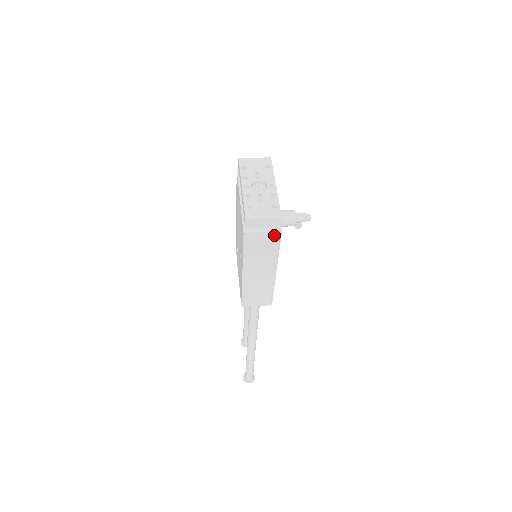
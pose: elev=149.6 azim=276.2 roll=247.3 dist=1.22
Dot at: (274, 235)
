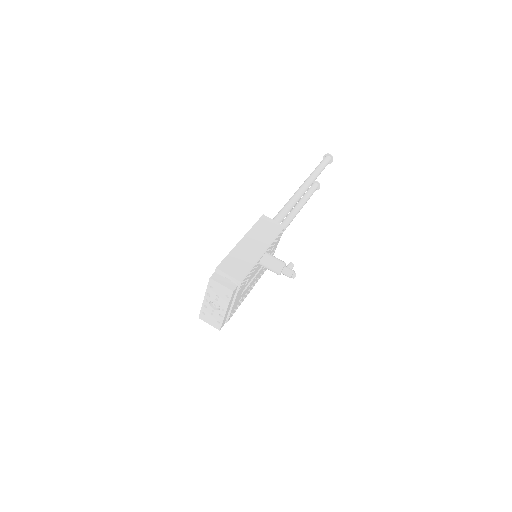
Dot at: occluded
